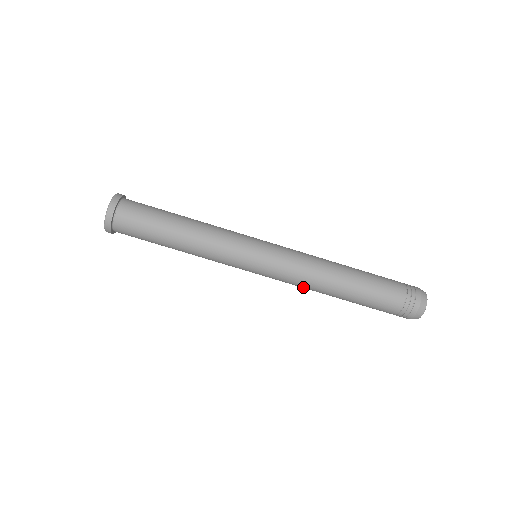
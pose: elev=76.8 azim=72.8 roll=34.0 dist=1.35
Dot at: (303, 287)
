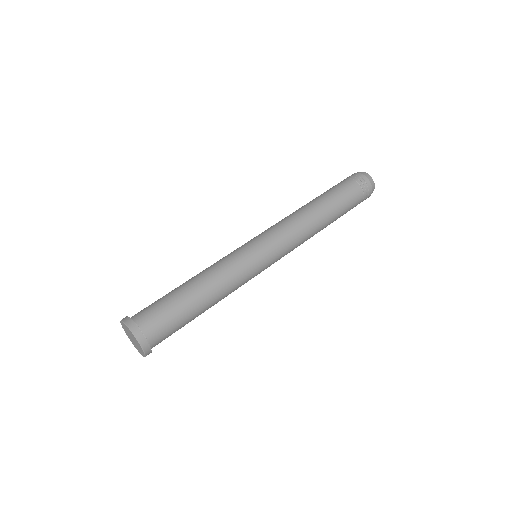
Dot at: (295, 222)
